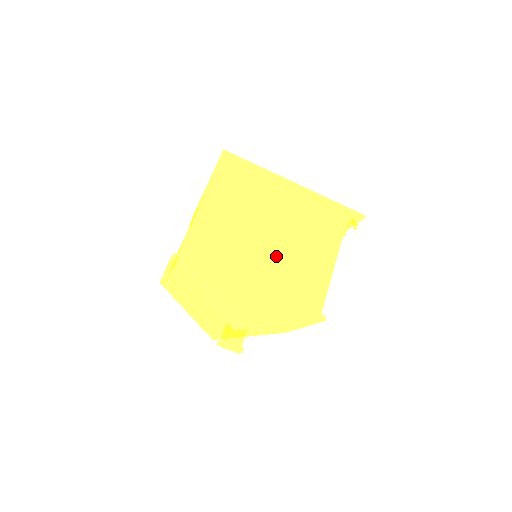
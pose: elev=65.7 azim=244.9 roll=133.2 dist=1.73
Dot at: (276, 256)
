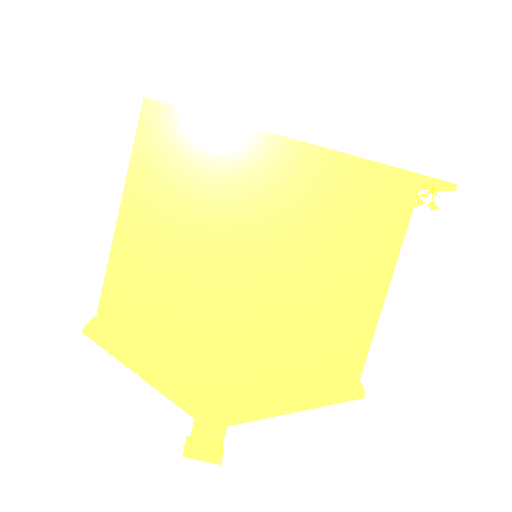
Dot at: (269, 299)
